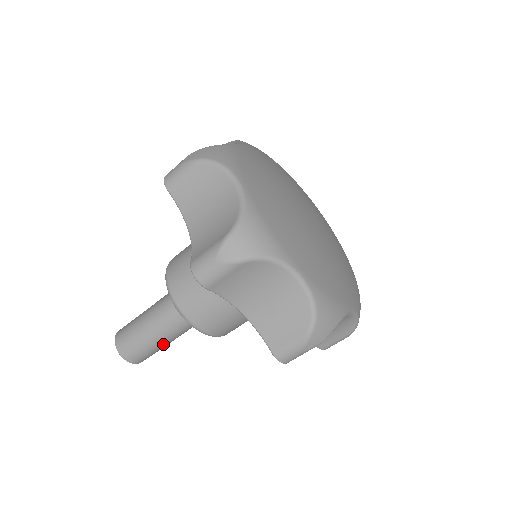
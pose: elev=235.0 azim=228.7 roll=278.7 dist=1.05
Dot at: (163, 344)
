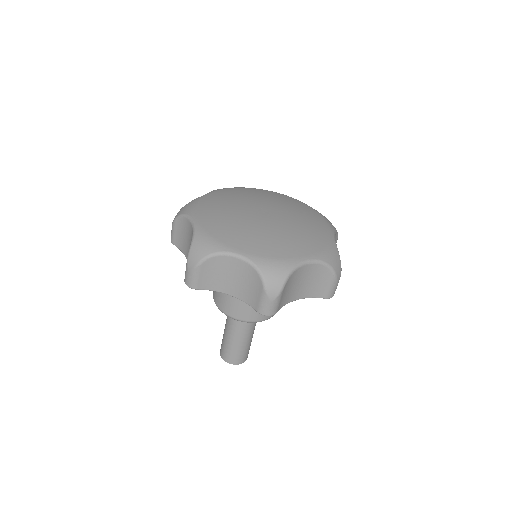
Dot at: occluded
